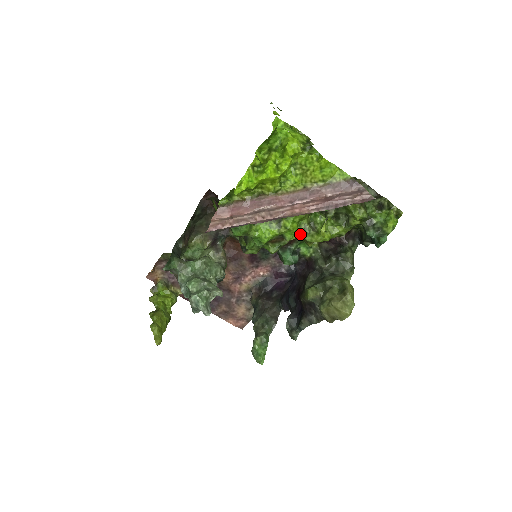
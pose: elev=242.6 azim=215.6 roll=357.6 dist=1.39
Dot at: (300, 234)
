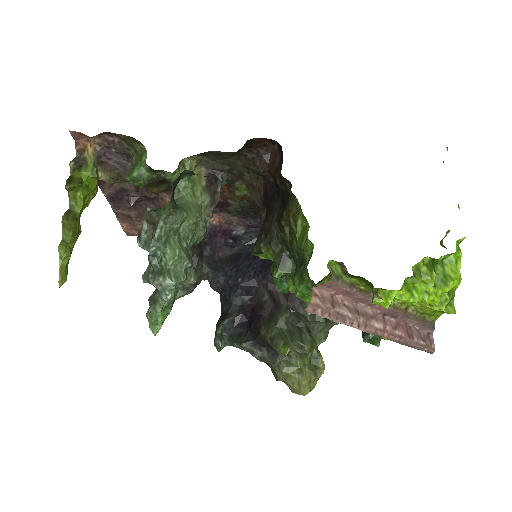
Dot at: occluded
